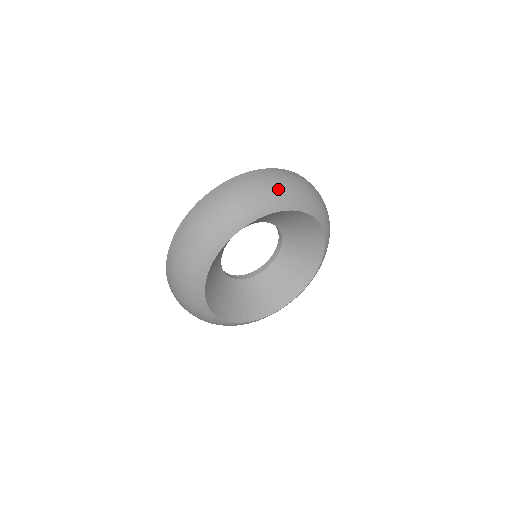
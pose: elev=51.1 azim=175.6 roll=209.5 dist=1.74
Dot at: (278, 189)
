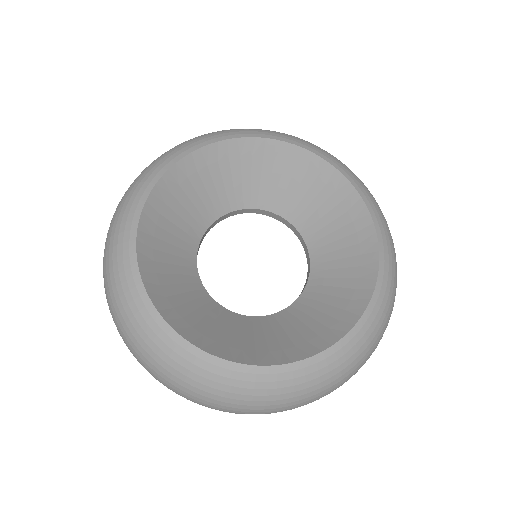
Dot at: occluded
